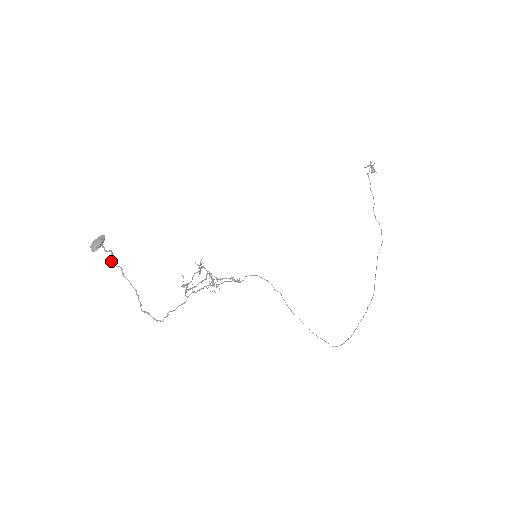
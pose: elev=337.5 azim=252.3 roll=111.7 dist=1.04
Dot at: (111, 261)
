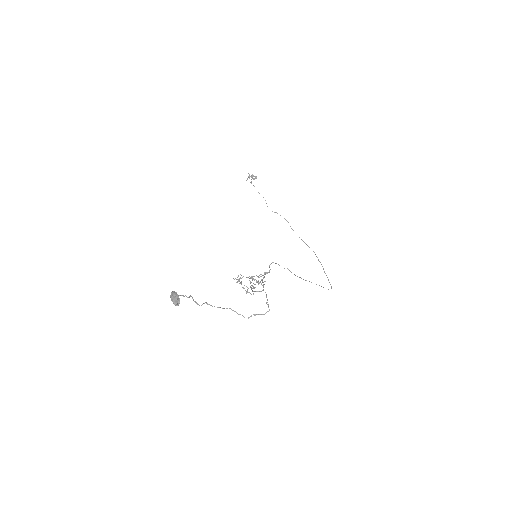
Dot at: (196, 303)
